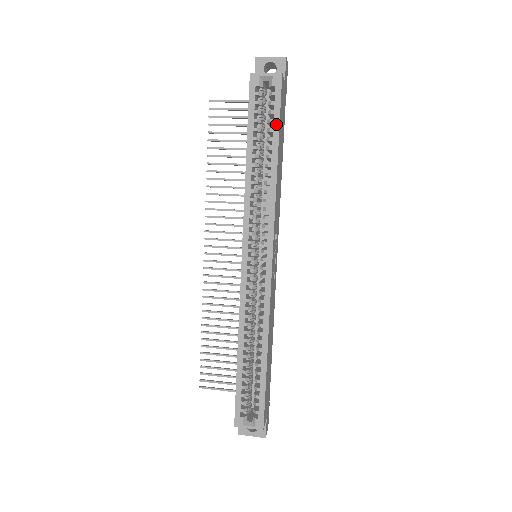
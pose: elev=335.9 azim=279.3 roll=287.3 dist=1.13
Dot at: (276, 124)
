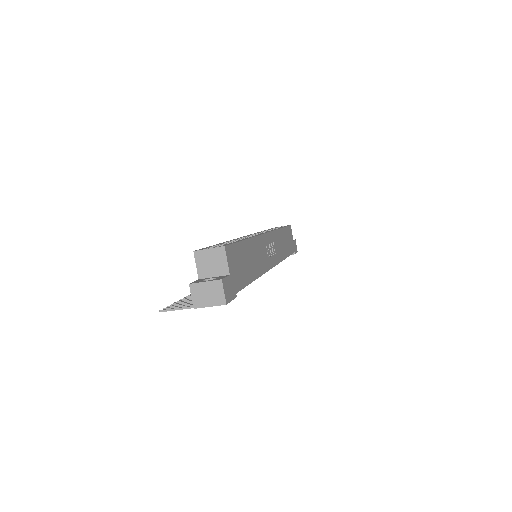
Dot at: occluded
